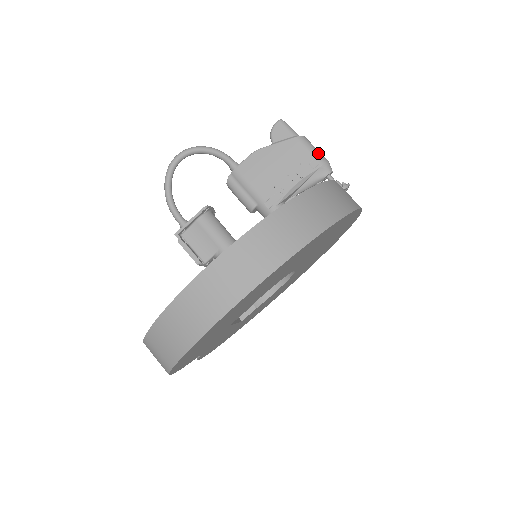
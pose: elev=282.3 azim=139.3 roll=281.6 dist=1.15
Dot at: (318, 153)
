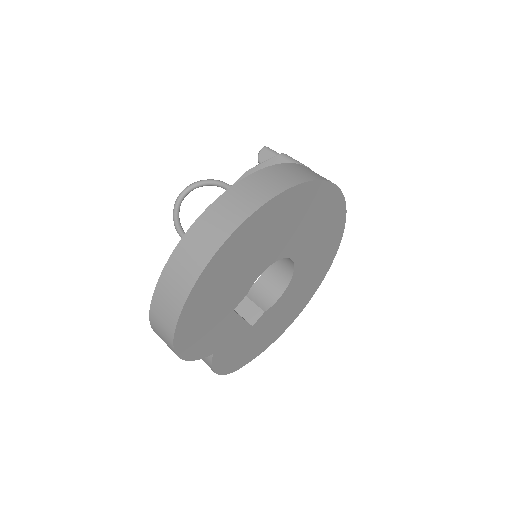
Dot at: (299, 163)
